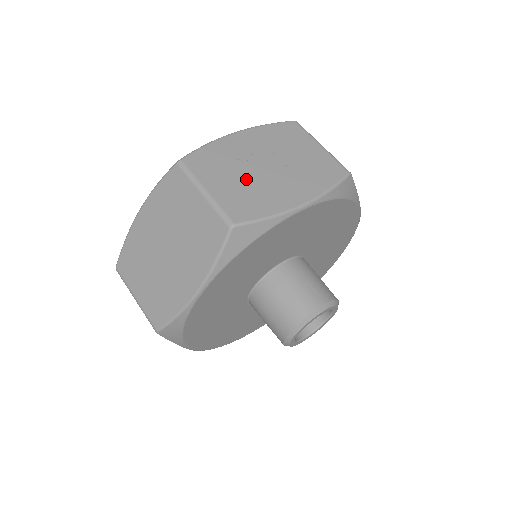
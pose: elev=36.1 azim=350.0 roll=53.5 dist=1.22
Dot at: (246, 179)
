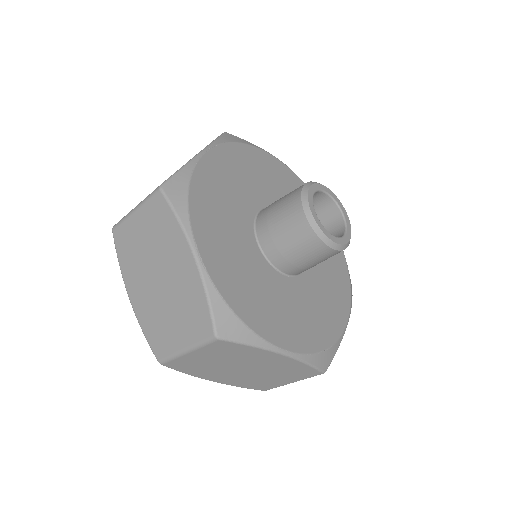
Dot at: occluded
